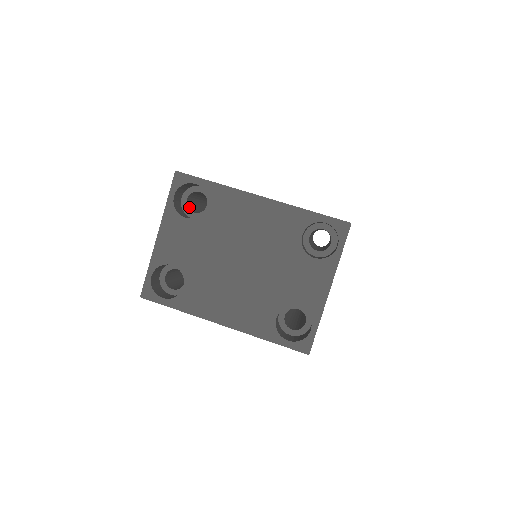
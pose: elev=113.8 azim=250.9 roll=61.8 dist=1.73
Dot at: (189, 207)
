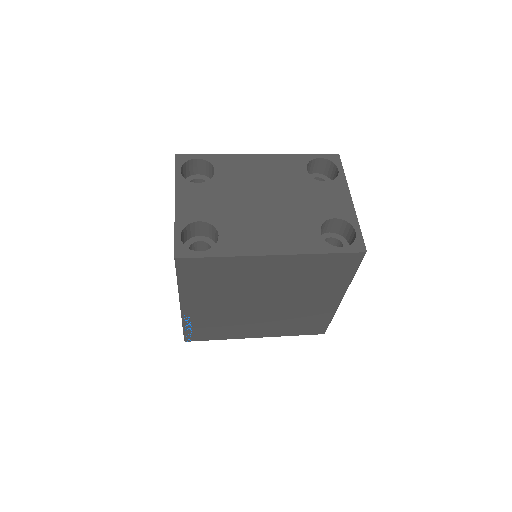
Dot at: occluded
